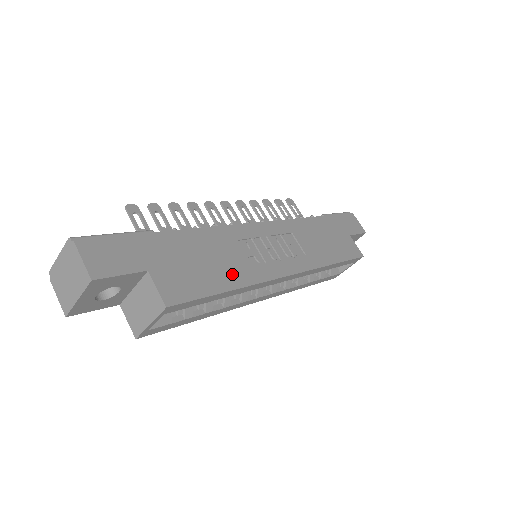
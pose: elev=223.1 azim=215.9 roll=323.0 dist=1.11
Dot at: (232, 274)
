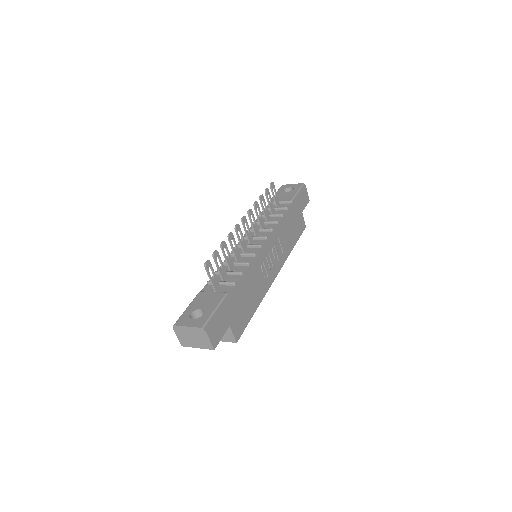
Dot at: (256, 298)
